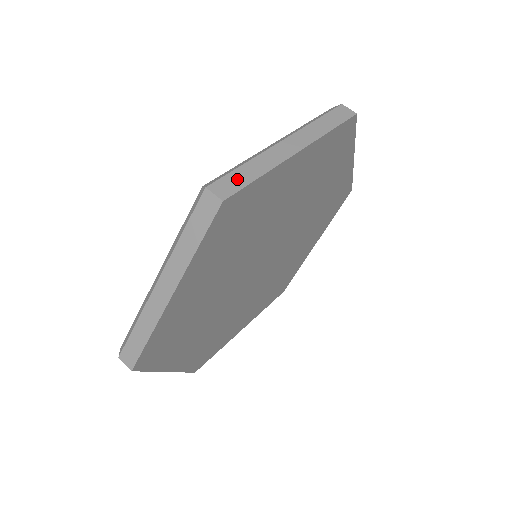
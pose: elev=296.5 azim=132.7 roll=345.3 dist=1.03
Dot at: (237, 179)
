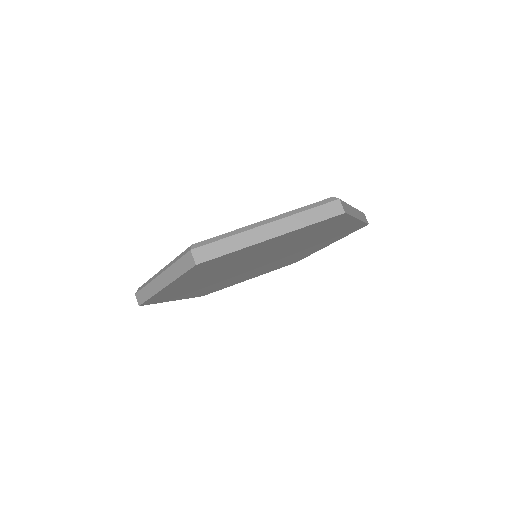
Dot at: (347, 208)
